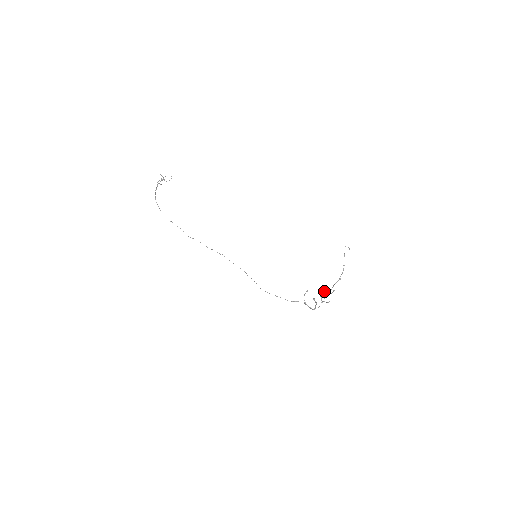
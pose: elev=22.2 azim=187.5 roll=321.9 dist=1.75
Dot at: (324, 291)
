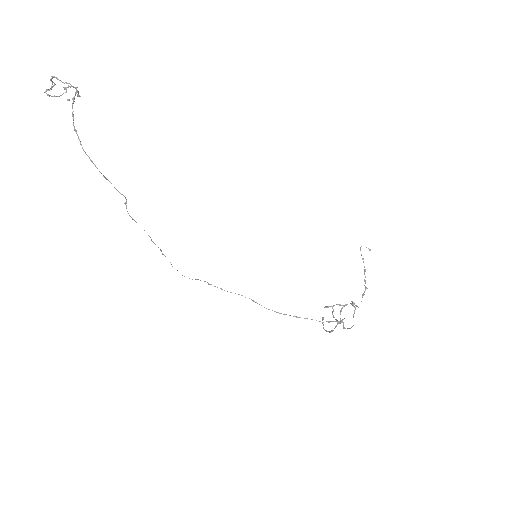
Dot at: (326, 307)
